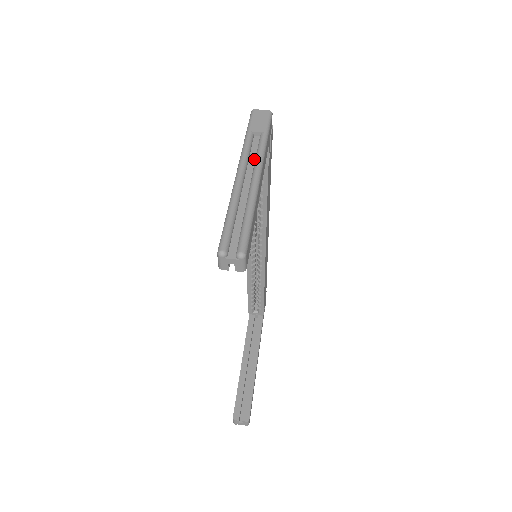
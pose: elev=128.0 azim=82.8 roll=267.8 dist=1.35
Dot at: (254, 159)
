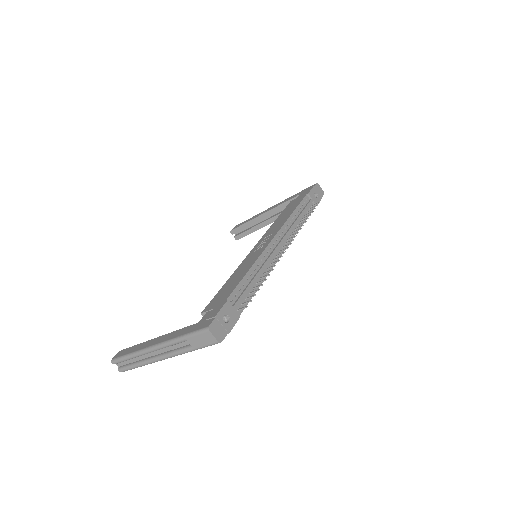
Dot at: (173, 349)
